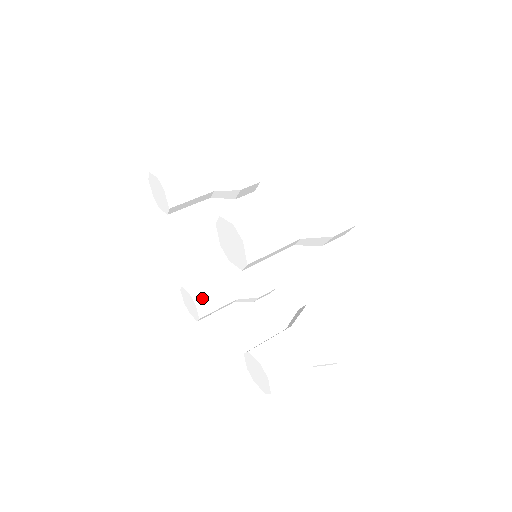
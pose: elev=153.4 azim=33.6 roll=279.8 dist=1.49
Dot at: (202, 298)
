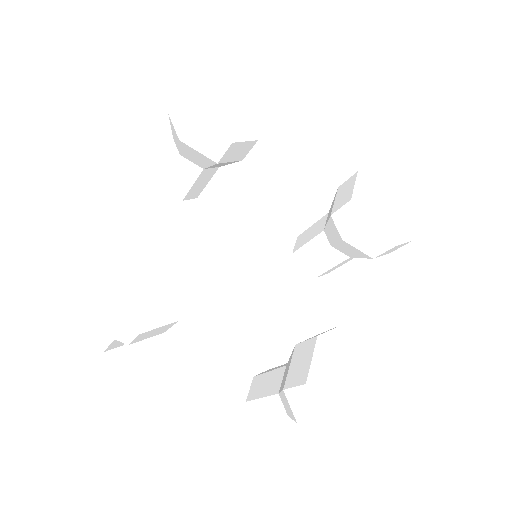
Dot at: (303, 259)
